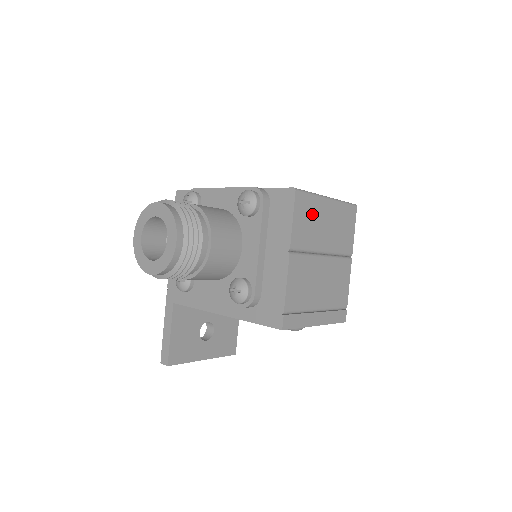
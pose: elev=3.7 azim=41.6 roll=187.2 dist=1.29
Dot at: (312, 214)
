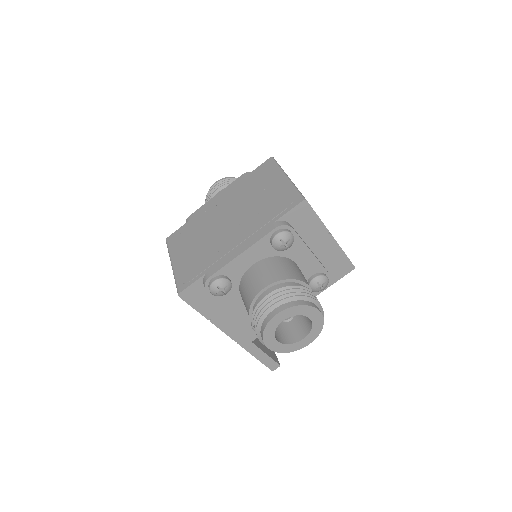
Dot at: occluded
